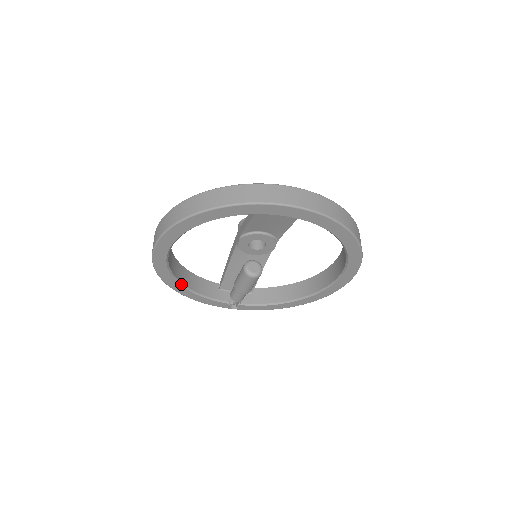
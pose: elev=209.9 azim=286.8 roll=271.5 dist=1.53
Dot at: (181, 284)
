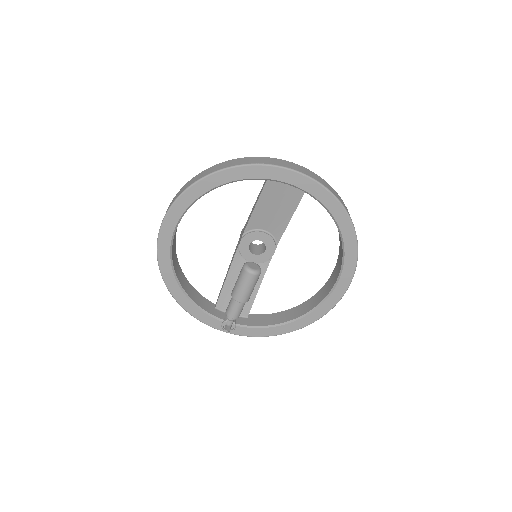
Dot at: (179, 284)
